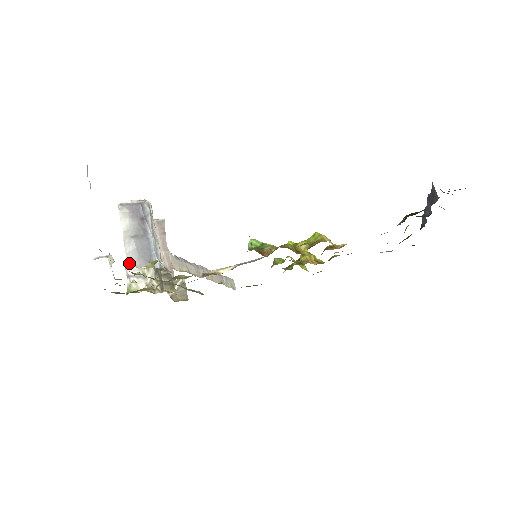
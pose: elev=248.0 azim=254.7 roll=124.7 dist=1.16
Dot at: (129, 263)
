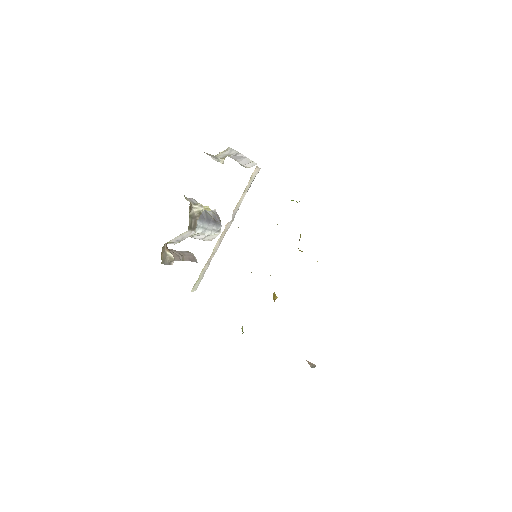
Dot at: occluded
